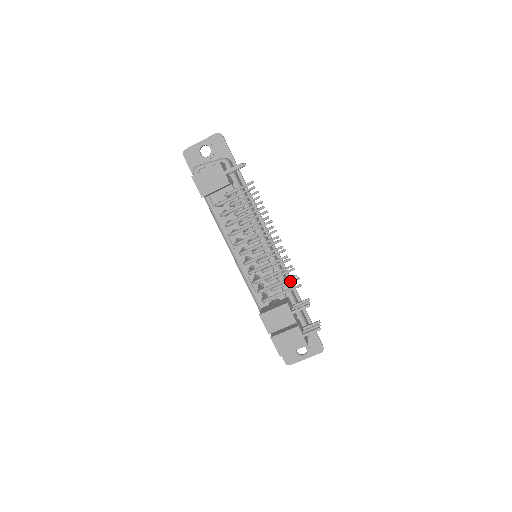
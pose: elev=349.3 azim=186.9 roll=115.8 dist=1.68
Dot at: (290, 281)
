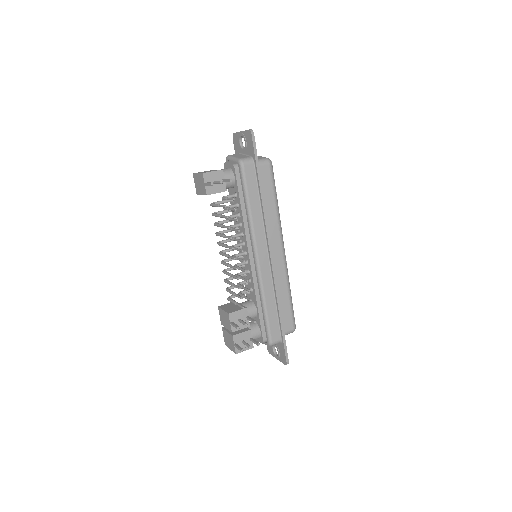
Dot at: (246, 298)
